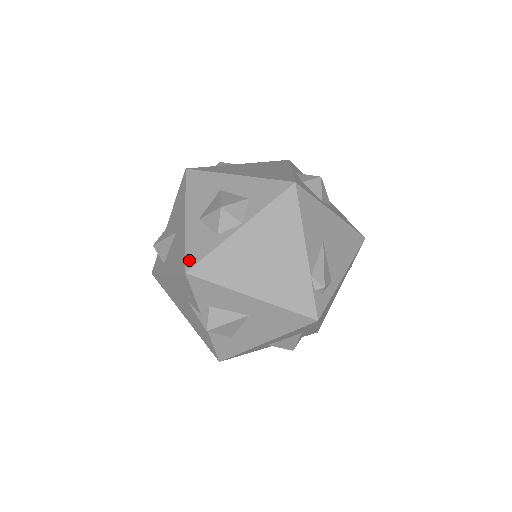
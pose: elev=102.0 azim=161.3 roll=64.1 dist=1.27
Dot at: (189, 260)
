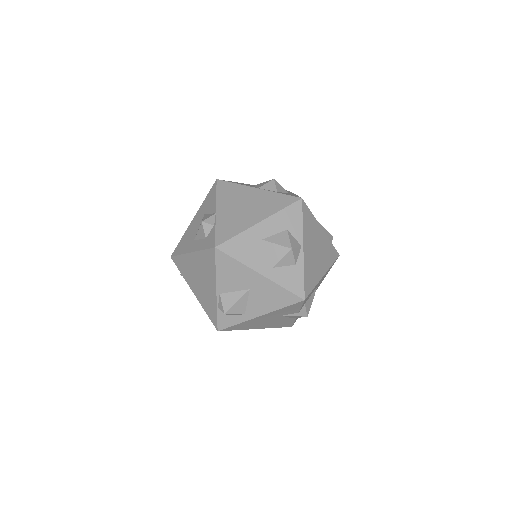
Dot at: (298, 293)
